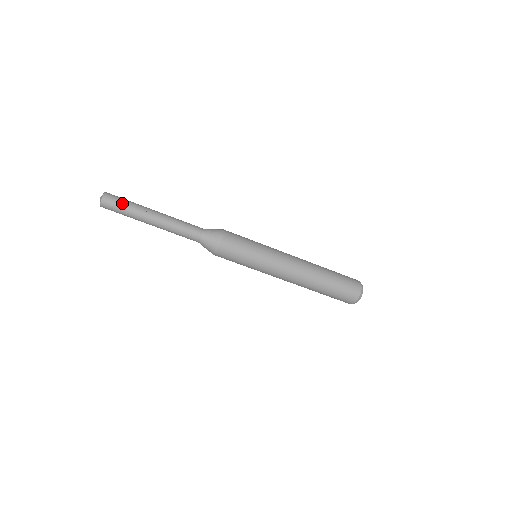
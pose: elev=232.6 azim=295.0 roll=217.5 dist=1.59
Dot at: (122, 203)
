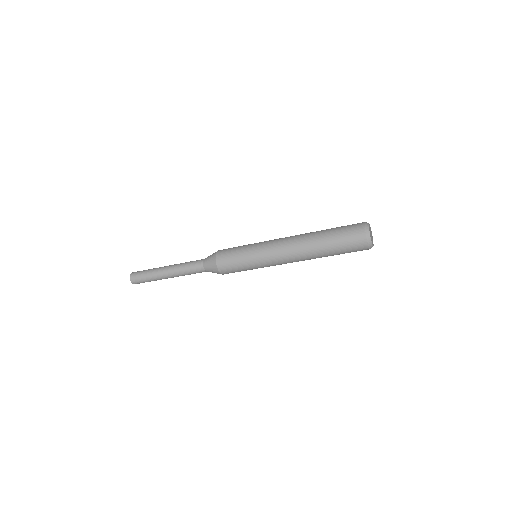
Dot at: (144, 280)
